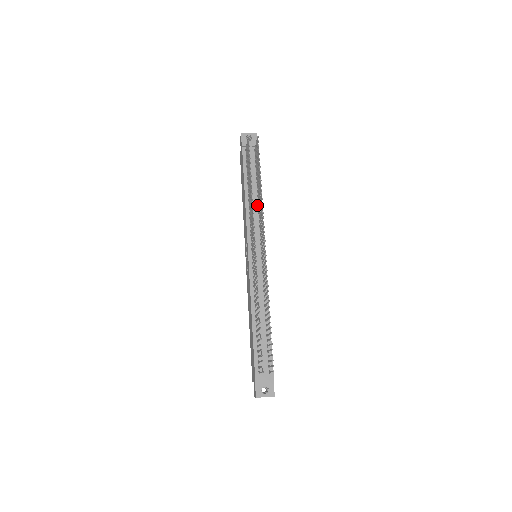
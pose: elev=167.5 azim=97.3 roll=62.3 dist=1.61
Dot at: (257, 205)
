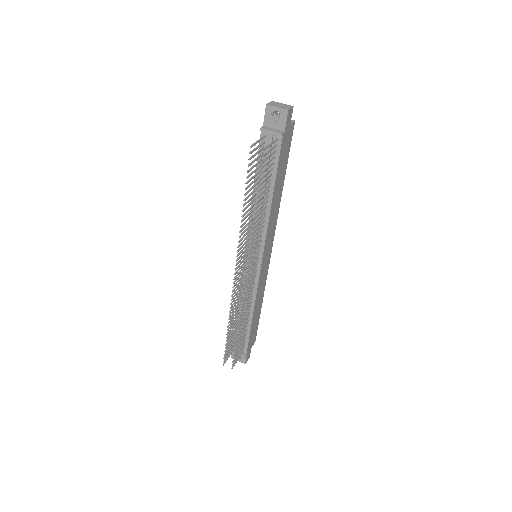
Dot at: (264, 211)
